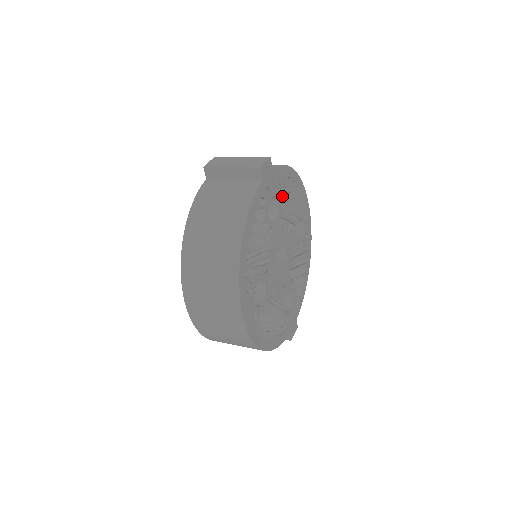
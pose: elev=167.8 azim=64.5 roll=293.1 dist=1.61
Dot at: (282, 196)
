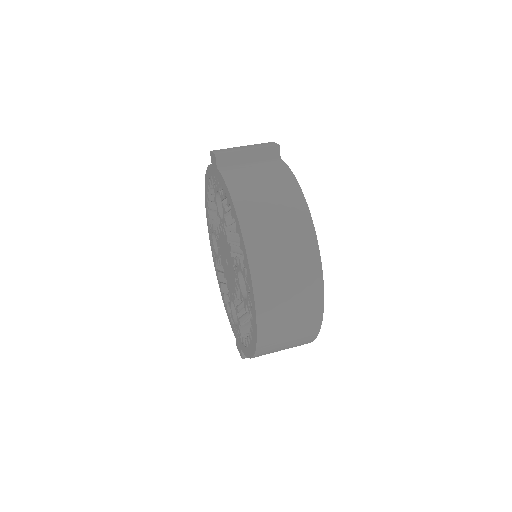
Dot at: occluded
